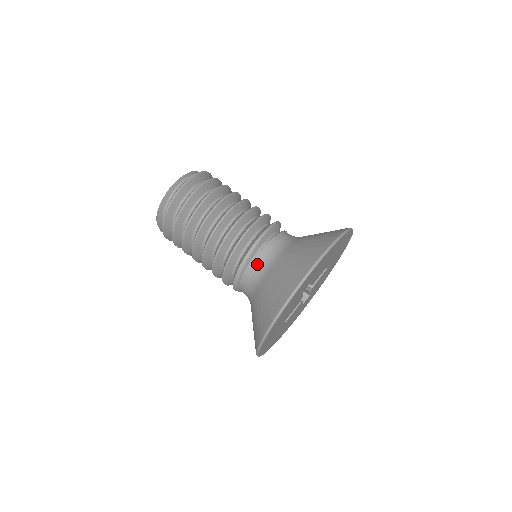
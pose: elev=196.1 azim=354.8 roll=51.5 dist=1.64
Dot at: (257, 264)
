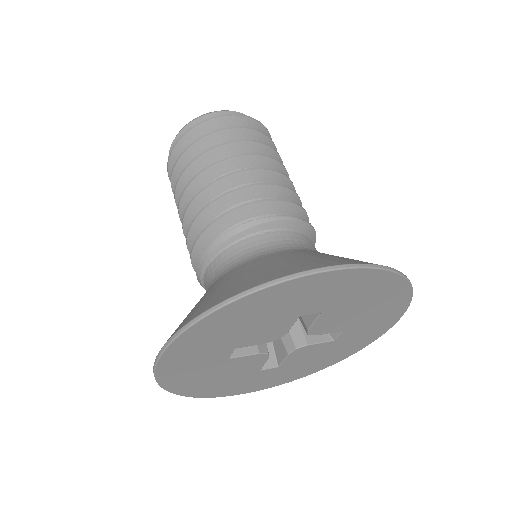
Dot at: (263, 240)
